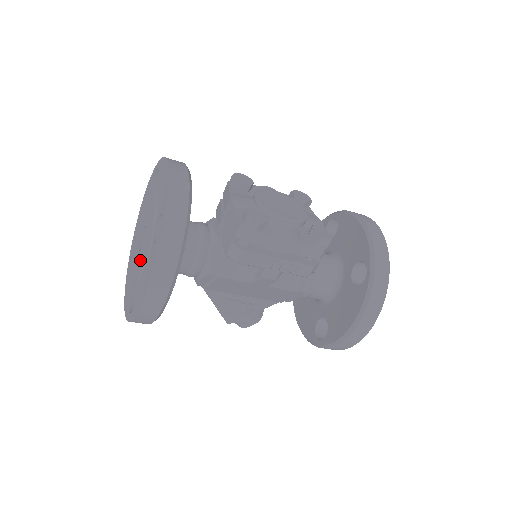
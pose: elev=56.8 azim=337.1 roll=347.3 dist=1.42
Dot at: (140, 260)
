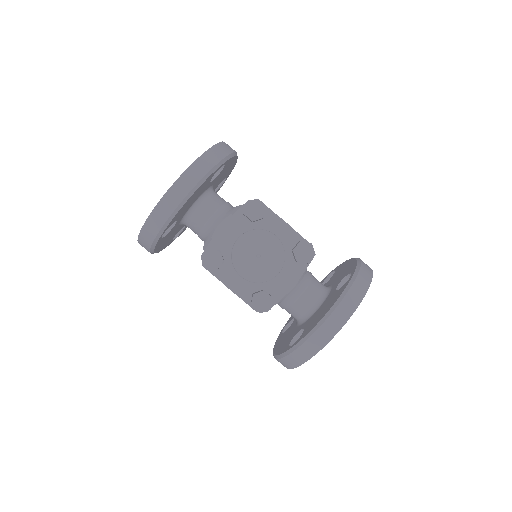
Dot at: occluded
